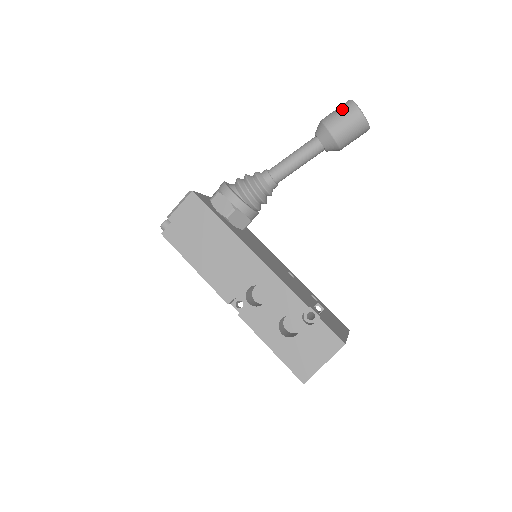
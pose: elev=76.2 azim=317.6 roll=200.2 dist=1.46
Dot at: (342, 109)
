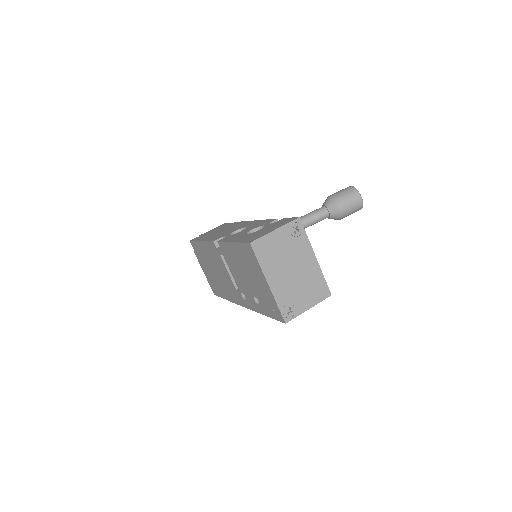
Dot at: occluded
